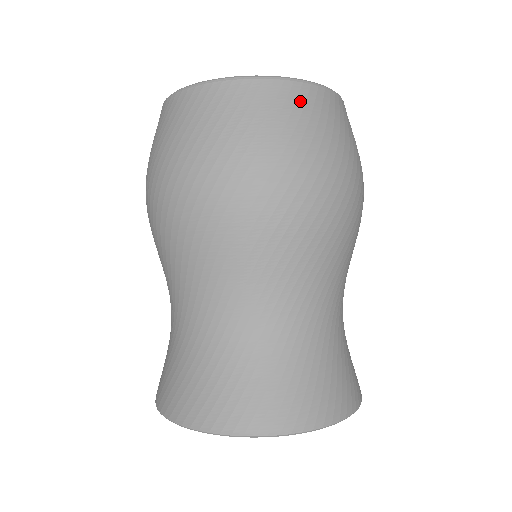
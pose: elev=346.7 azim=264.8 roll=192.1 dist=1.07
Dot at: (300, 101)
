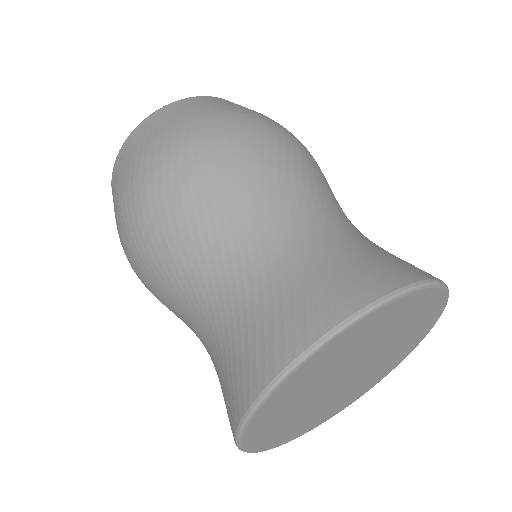
Dot at: occluded
